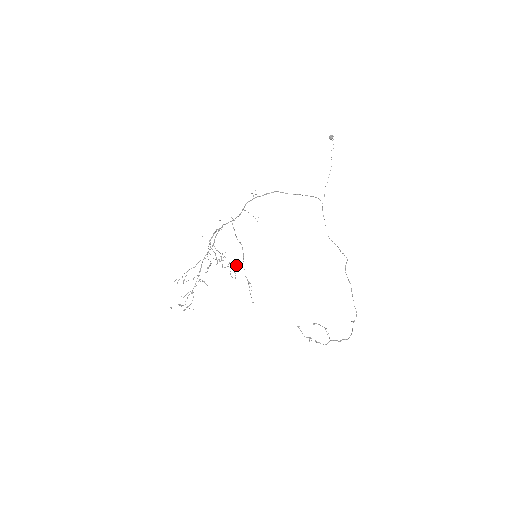
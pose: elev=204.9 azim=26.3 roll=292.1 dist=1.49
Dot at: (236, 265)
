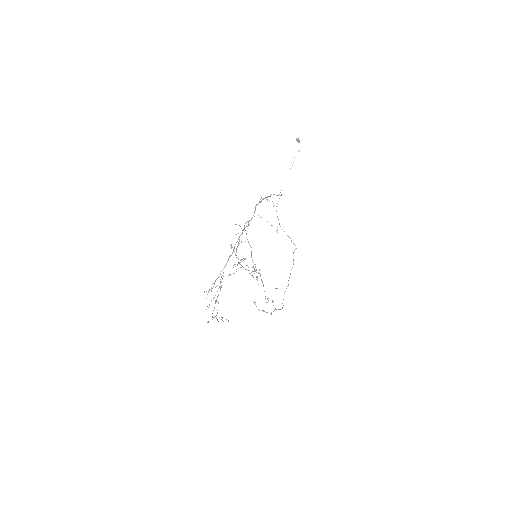
Dot at: occluded
